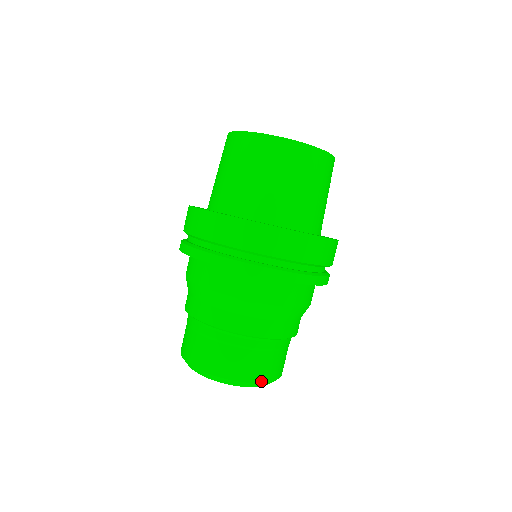
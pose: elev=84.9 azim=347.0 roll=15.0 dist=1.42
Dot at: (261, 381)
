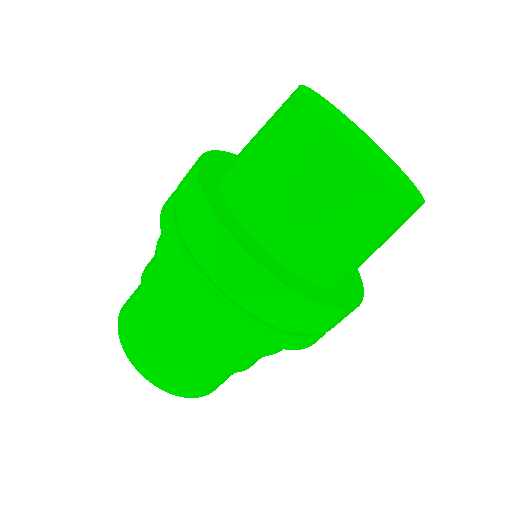
Dot at: (215, 389)
